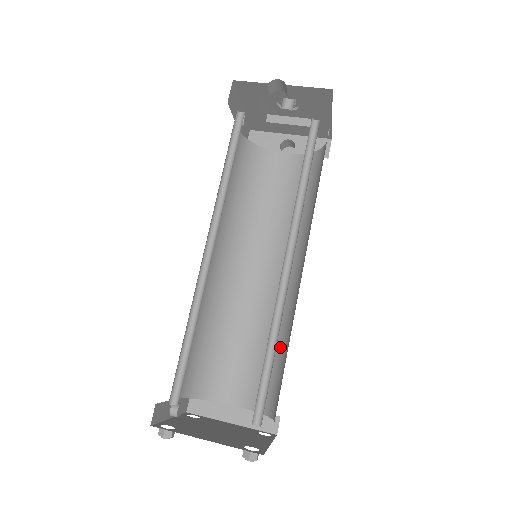
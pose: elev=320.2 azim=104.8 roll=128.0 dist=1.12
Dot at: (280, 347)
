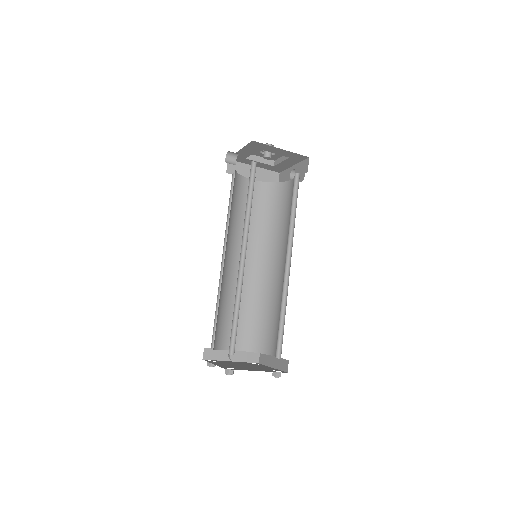
Dot at: occluded
